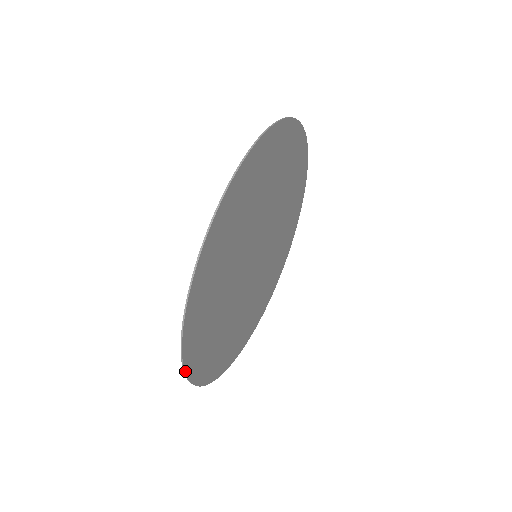
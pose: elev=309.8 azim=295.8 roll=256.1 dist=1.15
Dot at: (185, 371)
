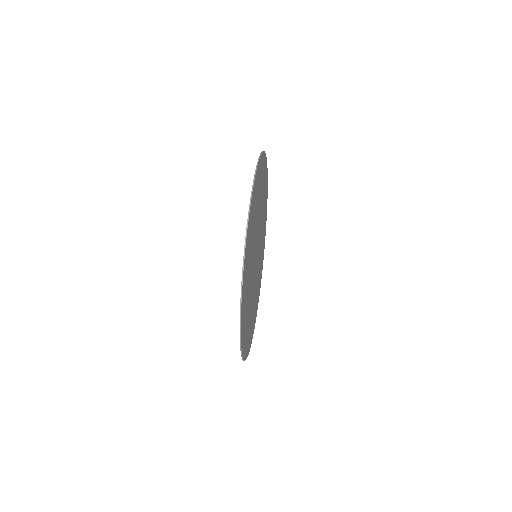
Dot at: occluded
